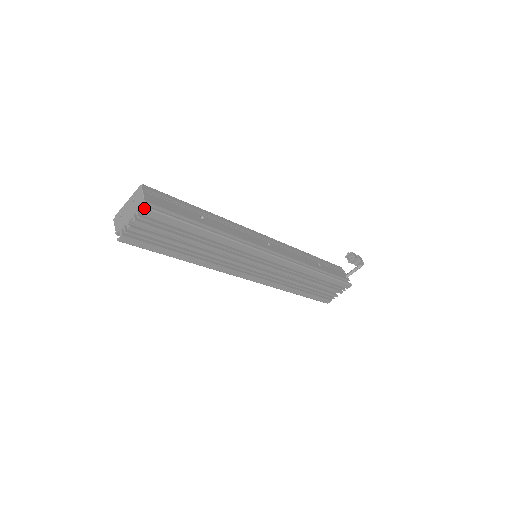
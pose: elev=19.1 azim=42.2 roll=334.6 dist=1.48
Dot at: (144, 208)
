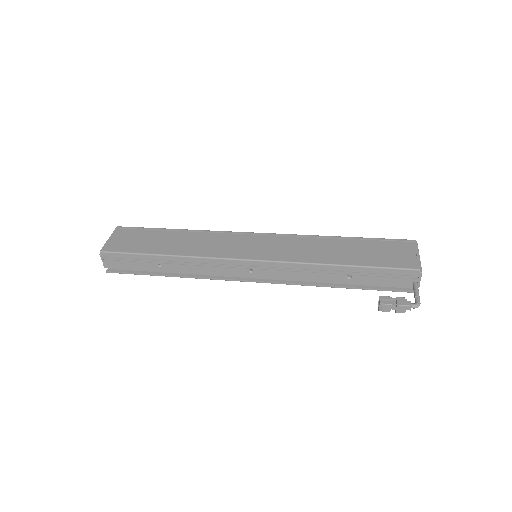
Dot at: (107, 271)
